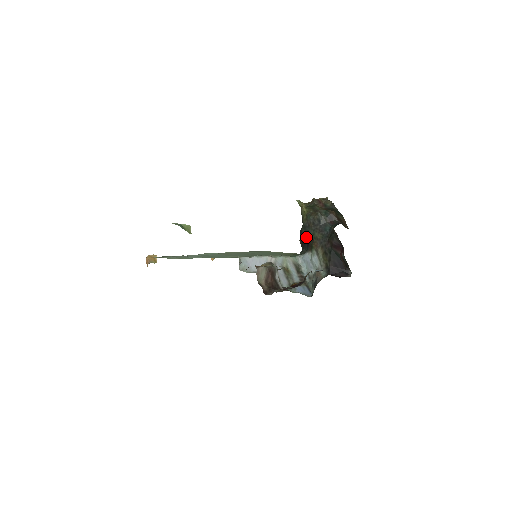
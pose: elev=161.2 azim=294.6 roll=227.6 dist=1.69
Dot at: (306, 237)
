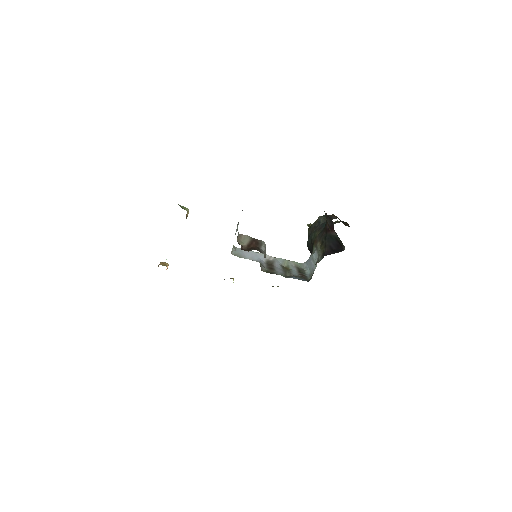
Dot at: (311, 245)
